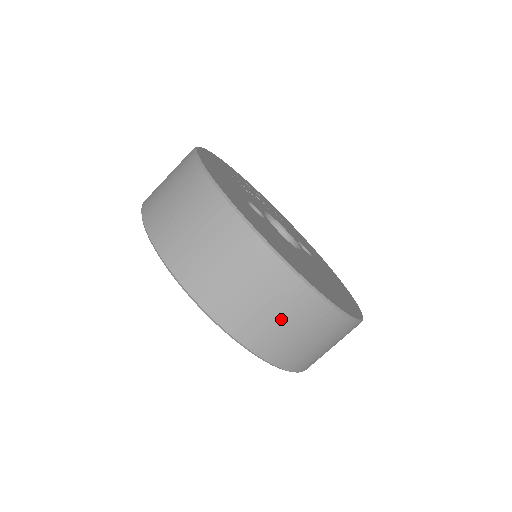
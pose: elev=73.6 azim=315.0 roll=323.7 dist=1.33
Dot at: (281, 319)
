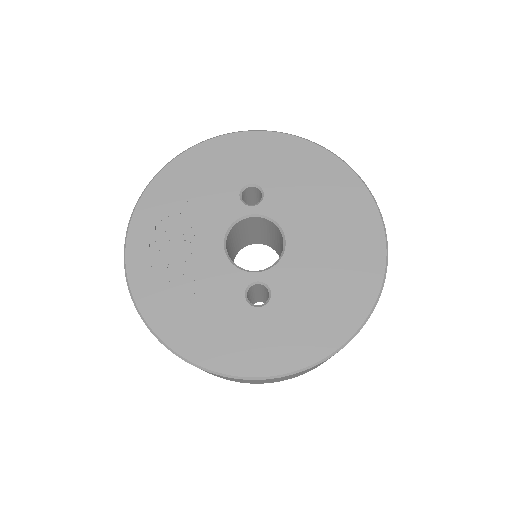
Dot at: occluded
